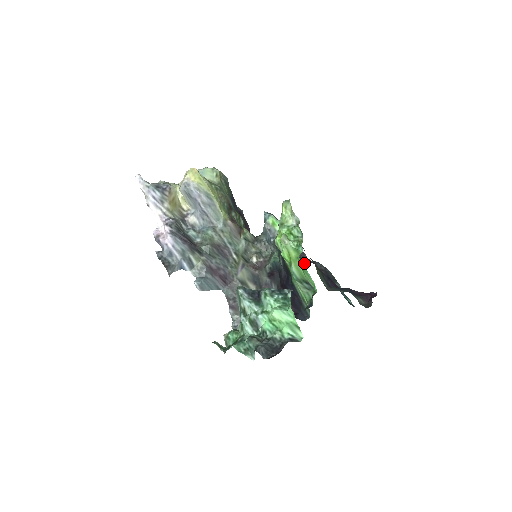
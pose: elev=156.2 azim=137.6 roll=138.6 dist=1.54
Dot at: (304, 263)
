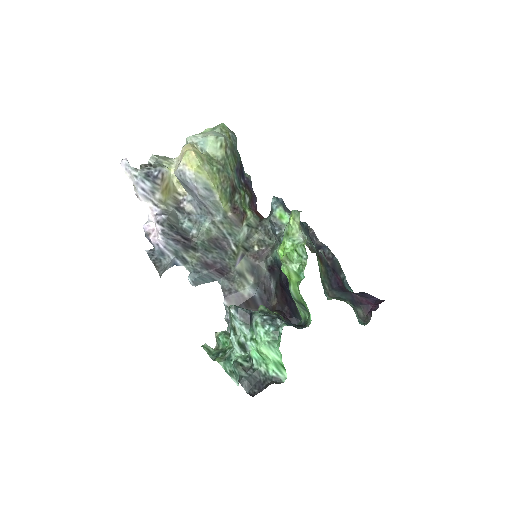
Dot at: (311, 245)
